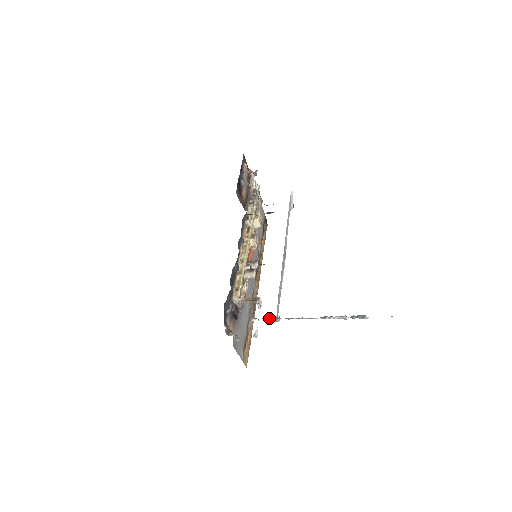
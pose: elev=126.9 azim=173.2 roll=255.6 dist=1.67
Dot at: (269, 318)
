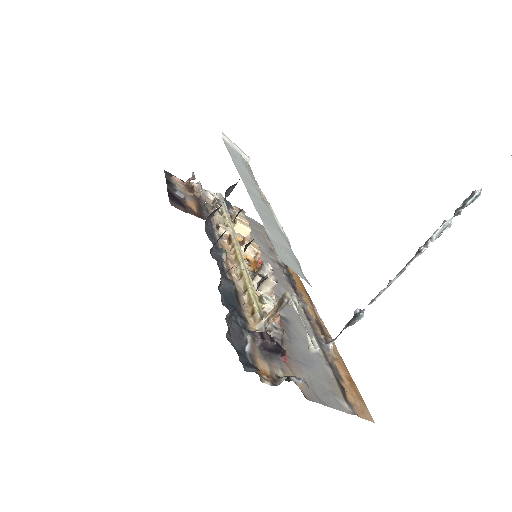
Dot at: (348, 324)
